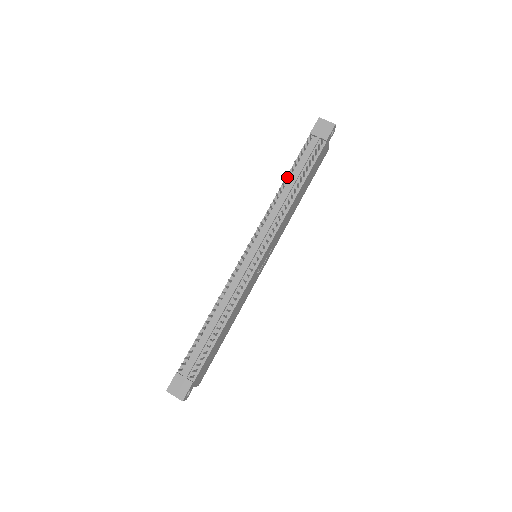
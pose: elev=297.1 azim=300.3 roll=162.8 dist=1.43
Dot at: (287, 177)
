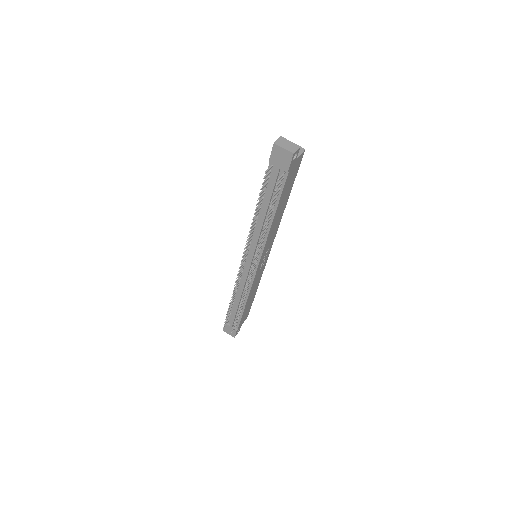
Dot at: (259, 204)
